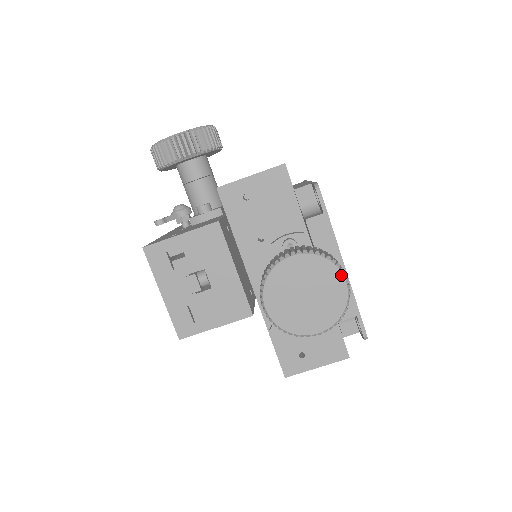
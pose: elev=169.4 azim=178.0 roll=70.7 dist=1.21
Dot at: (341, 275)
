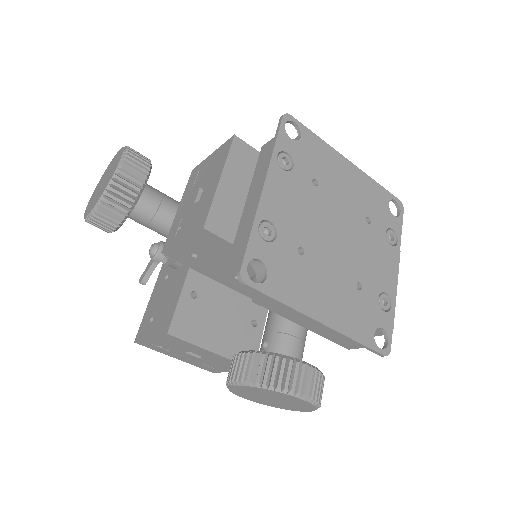
Dot at: (293, 397)
